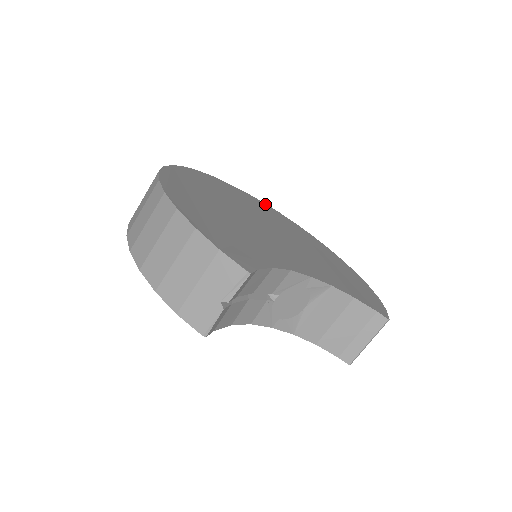
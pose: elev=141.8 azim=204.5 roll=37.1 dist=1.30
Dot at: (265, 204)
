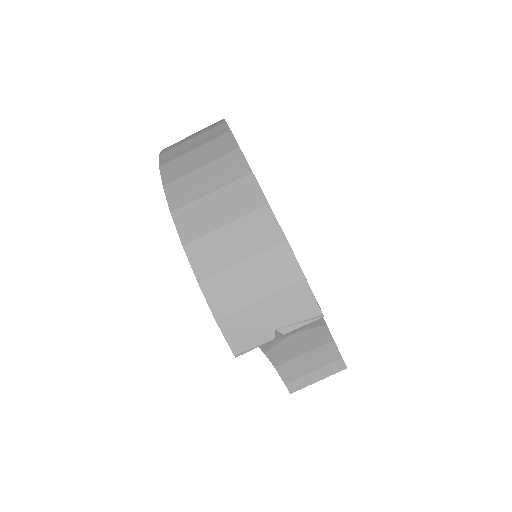
Dot at: occluded
